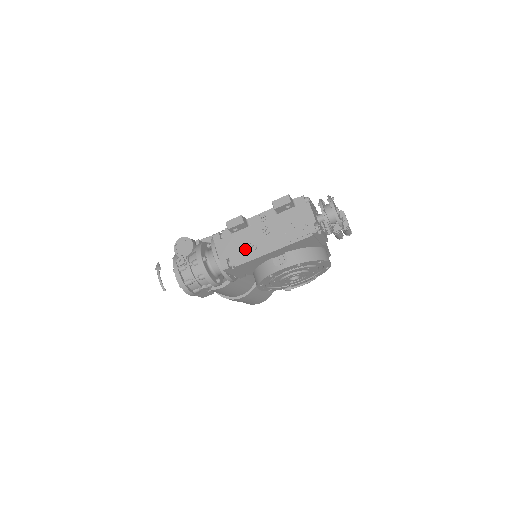
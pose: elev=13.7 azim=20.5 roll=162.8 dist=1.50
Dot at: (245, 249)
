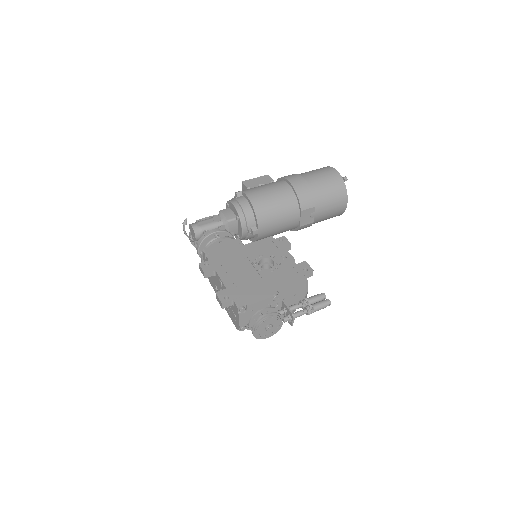
Dot at: (213, 282)
